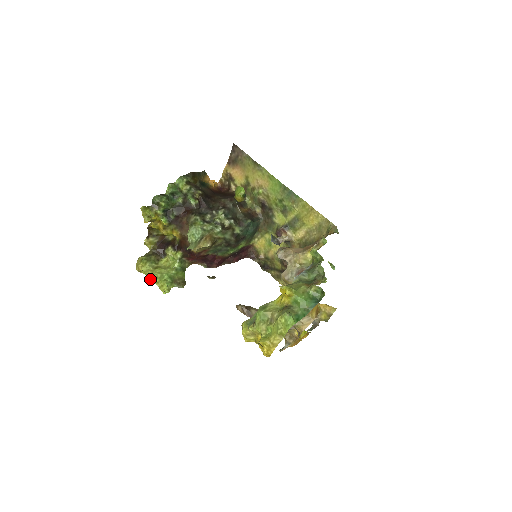
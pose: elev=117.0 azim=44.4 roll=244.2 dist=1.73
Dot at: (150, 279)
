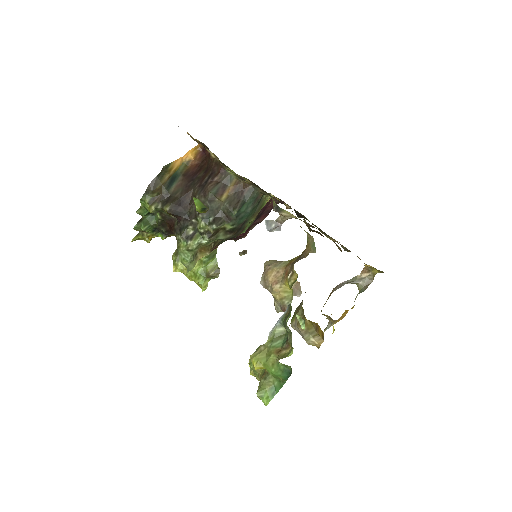
Dot at: (188, 278)
